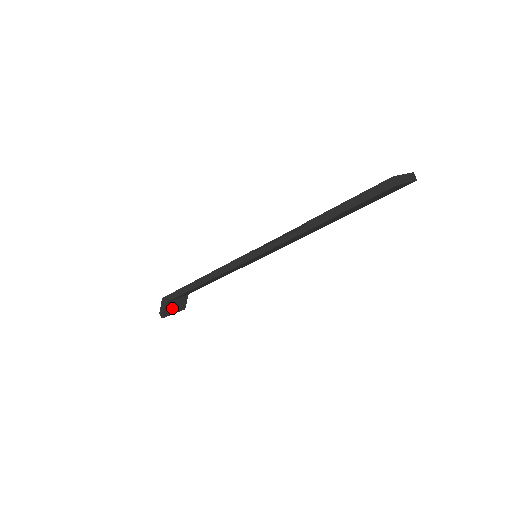
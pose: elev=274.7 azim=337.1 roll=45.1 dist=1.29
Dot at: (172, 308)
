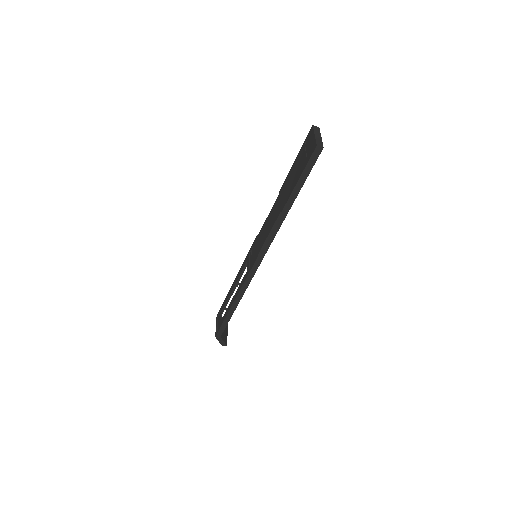
Dot at: (224, 334)
